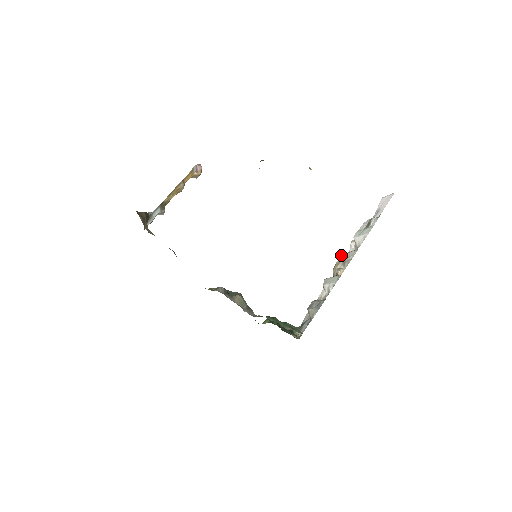
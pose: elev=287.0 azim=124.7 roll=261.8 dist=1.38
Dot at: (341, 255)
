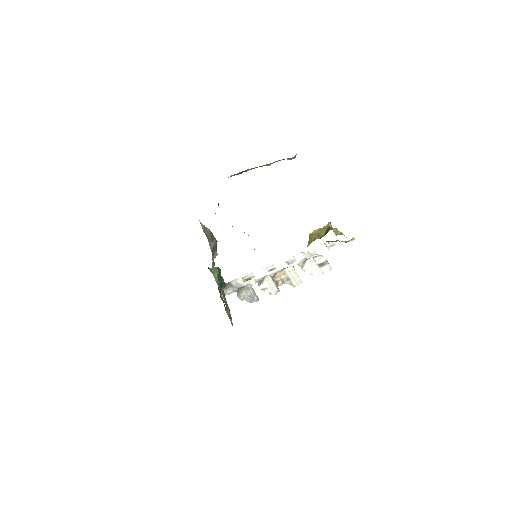
Dot at: (291, 267)
